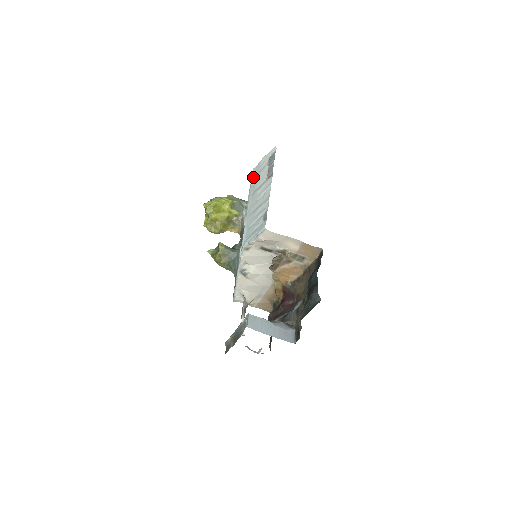
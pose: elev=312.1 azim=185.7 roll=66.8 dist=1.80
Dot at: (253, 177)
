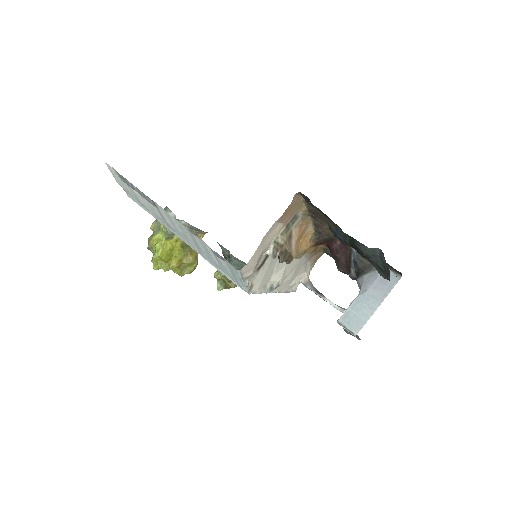
Dot at: occluded
